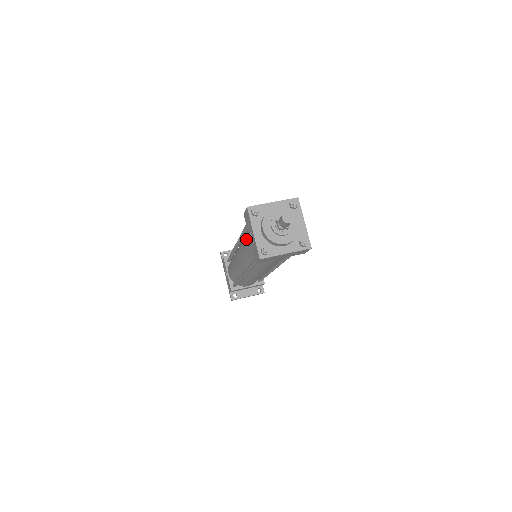
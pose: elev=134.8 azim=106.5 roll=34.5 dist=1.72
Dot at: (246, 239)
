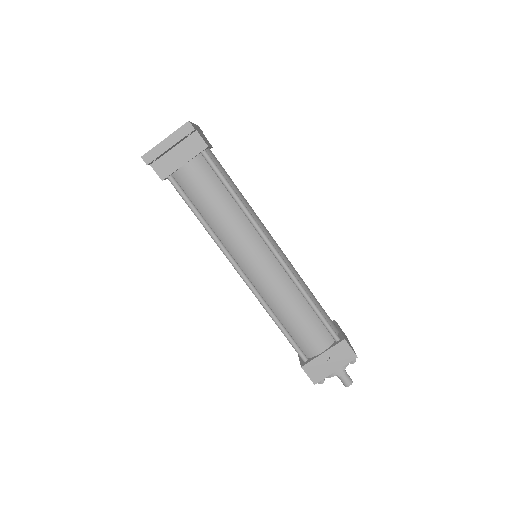
Dot at: occluded
